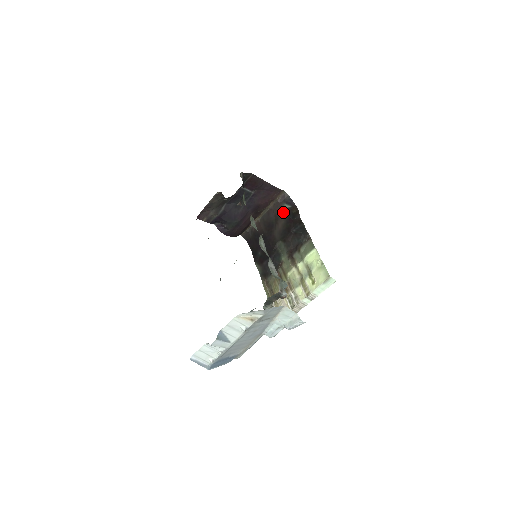
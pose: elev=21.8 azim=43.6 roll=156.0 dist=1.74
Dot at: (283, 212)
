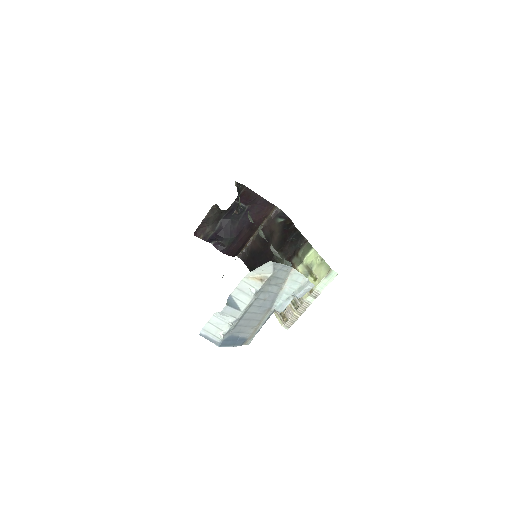
Dot at: (277, 226)
